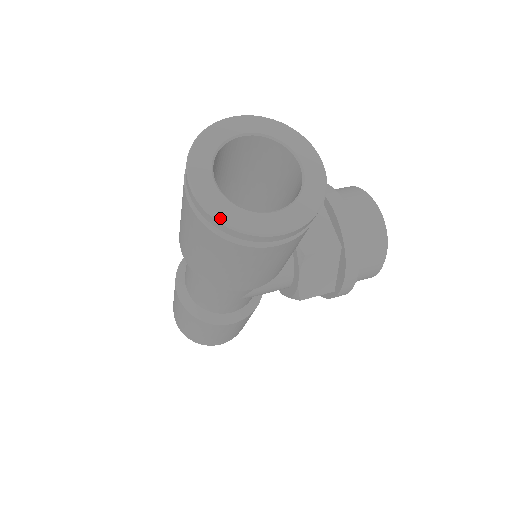
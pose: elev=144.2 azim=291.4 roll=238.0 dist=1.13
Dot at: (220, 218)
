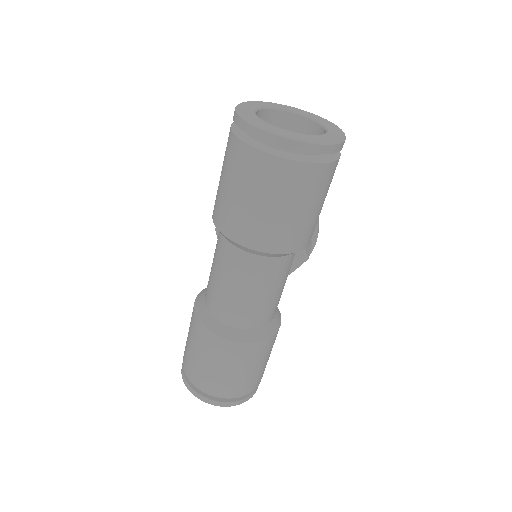
Dot at: (320, 142)
